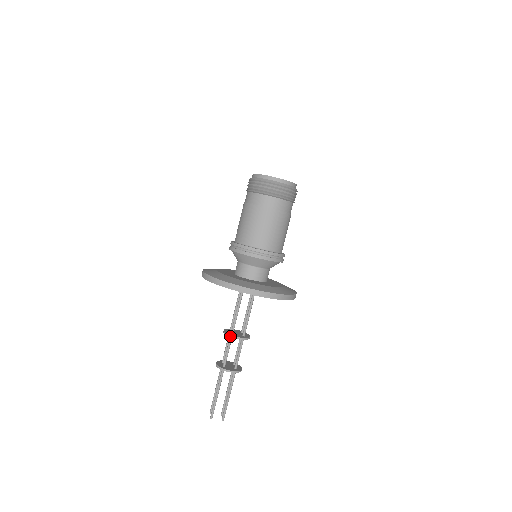
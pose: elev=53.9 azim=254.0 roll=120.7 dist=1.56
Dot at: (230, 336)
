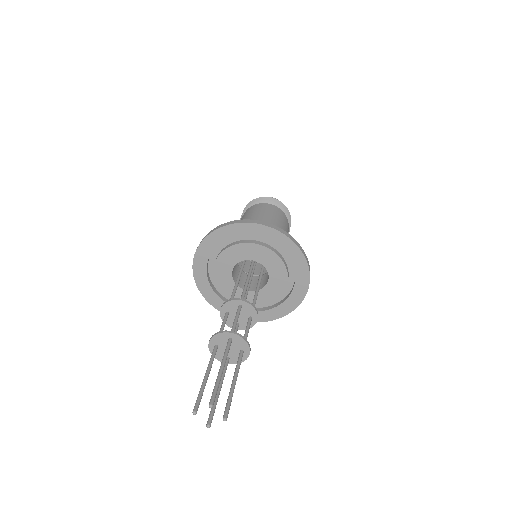
Dot at: (244, 300)
